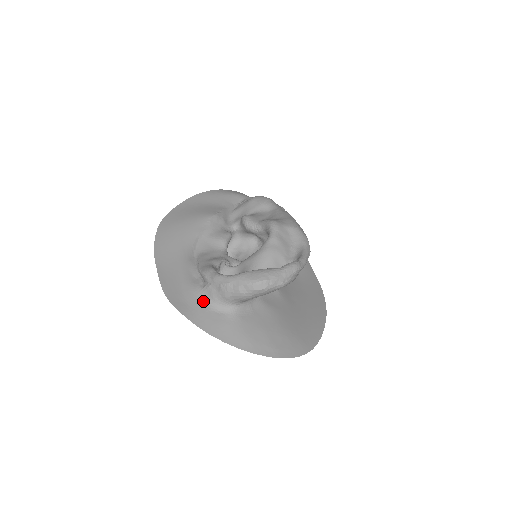
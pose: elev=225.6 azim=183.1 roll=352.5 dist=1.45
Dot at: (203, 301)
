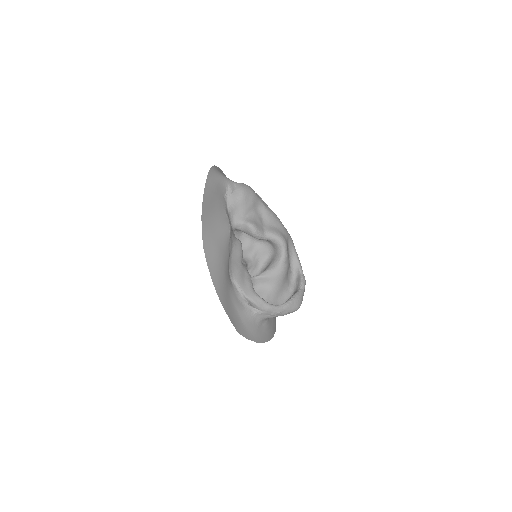
Dot at: (255, 322)
